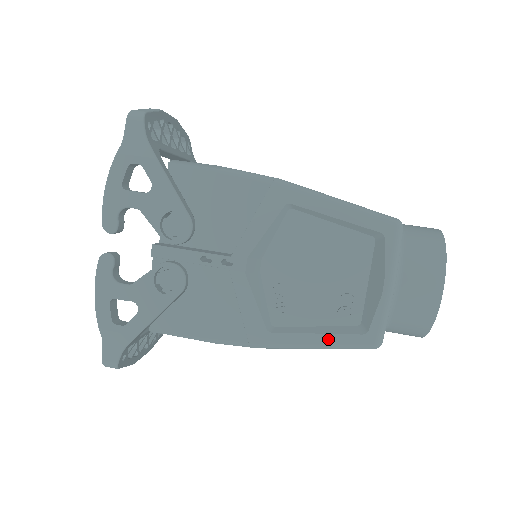
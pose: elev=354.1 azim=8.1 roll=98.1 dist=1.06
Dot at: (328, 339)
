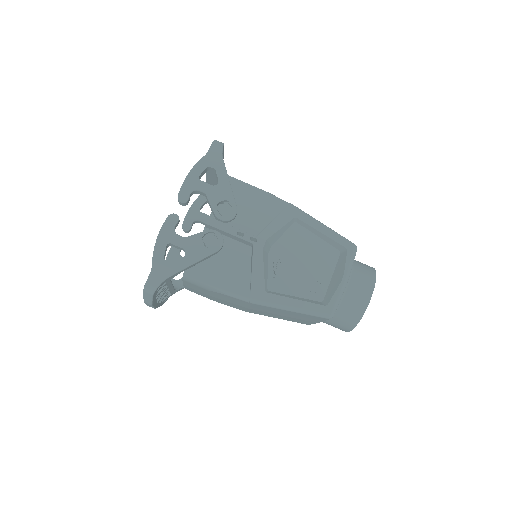
Dot at: (302, 304)
